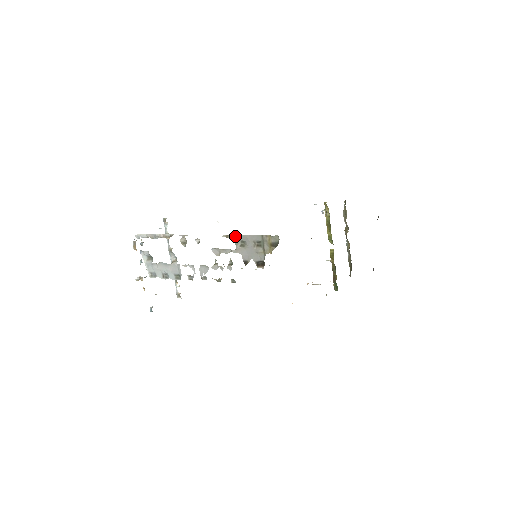
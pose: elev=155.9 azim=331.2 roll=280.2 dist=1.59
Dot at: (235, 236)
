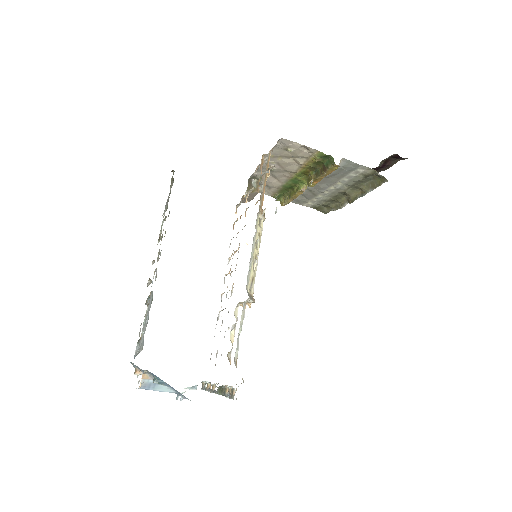
Dot at: occluded
